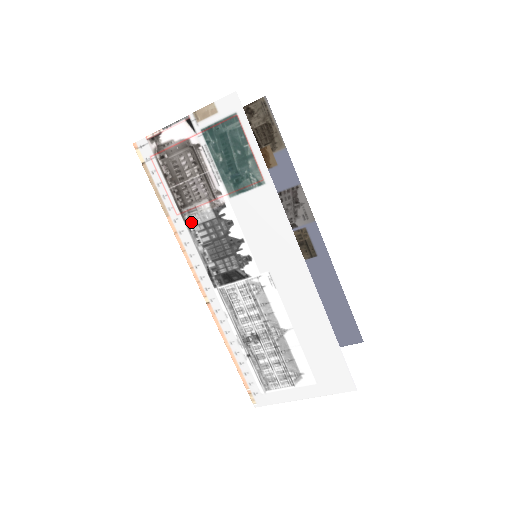
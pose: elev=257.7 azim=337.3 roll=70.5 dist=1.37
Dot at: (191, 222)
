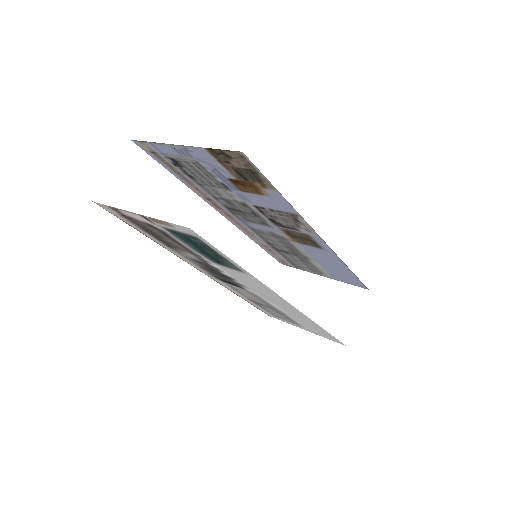
Dot at: (181, 254)
